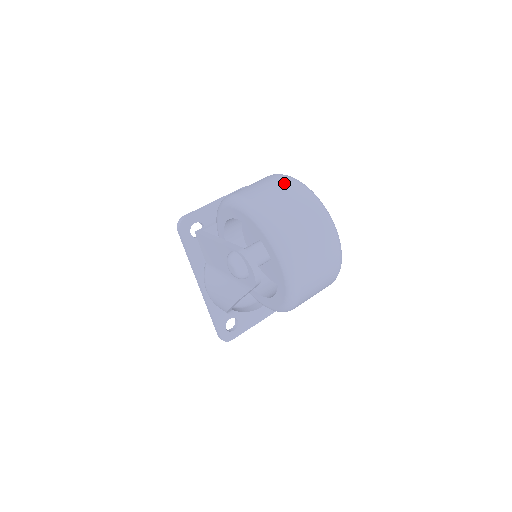
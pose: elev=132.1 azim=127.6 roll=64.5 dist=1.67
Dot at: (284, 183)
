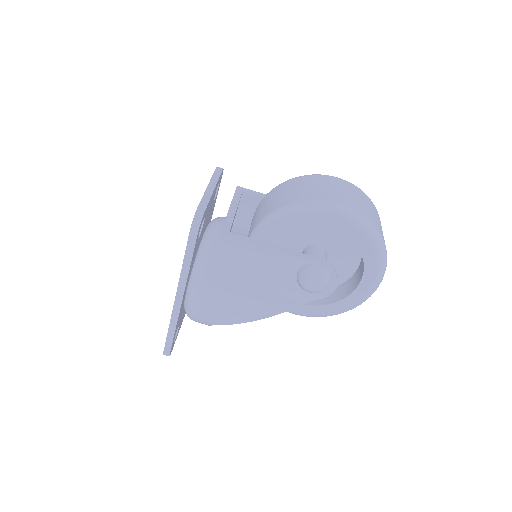
Dot at: (358, 191)
